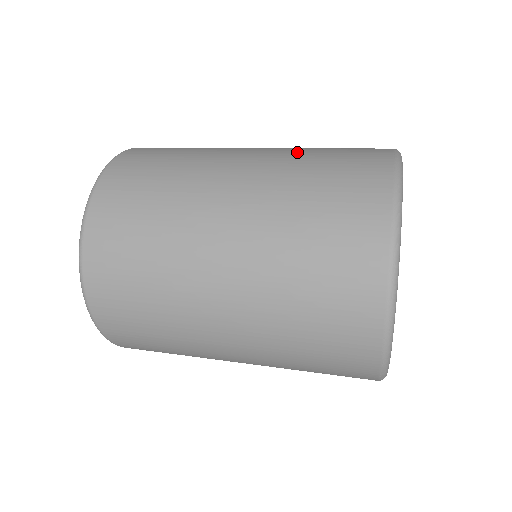
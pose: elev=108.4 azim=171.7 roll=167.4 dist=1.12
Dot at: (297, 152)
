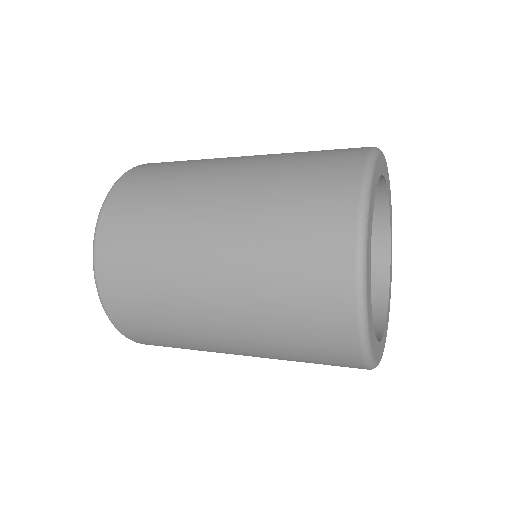
Dot at: (283, 155)
